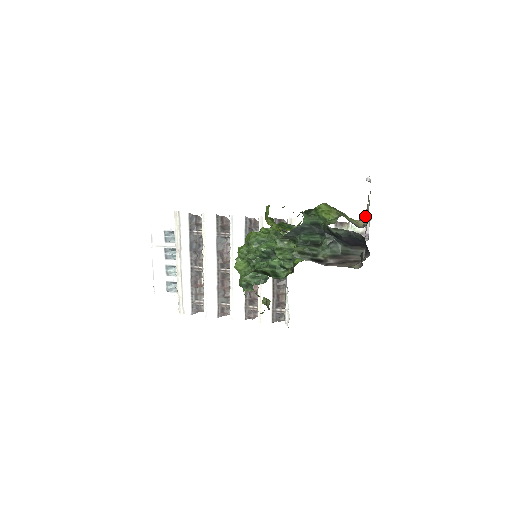
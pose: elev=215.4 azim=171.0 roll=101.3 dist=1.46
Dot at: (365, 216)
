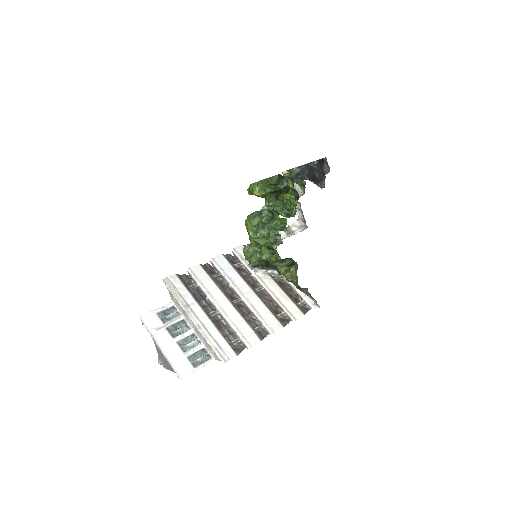
Dot at: occluded
